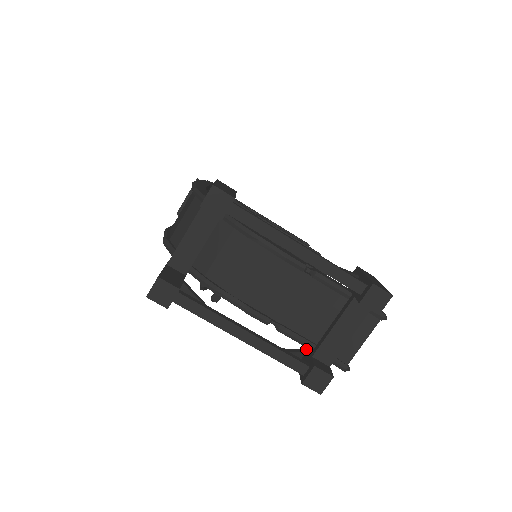
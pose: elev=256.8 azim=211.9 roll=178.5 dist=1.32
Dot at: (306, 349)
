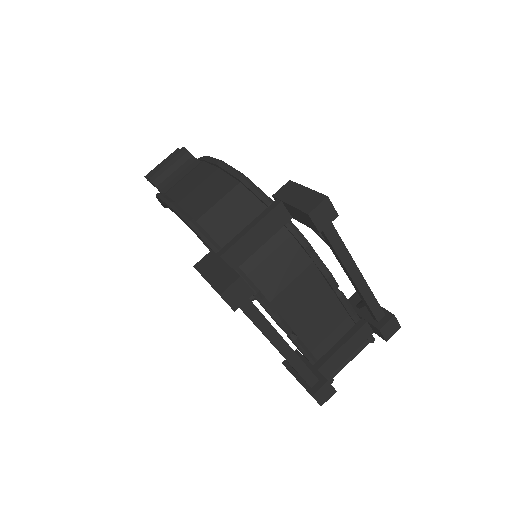
Dot at: (302, 360)
